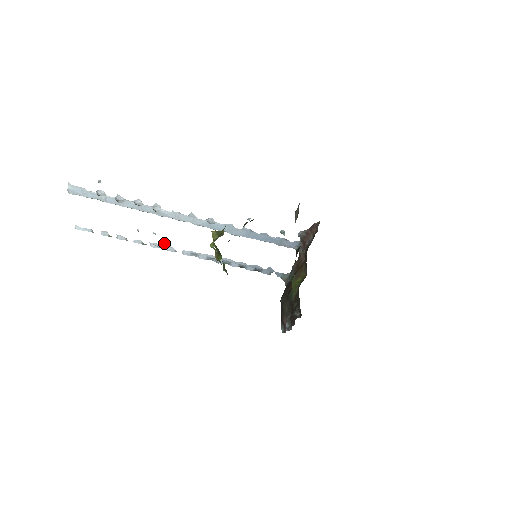
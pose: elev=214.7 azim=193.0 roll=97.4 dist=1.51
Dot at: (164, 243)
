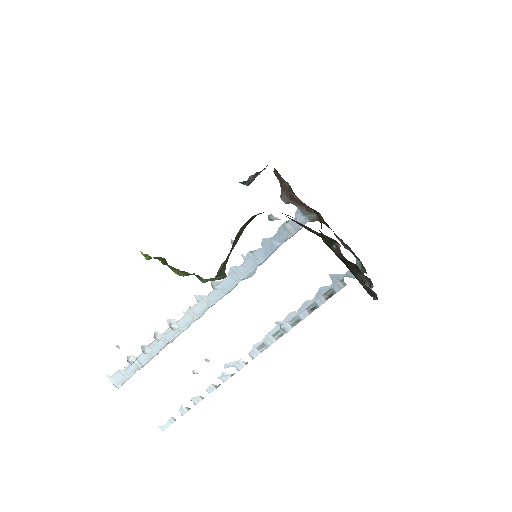
Dot at: (227, 364)
